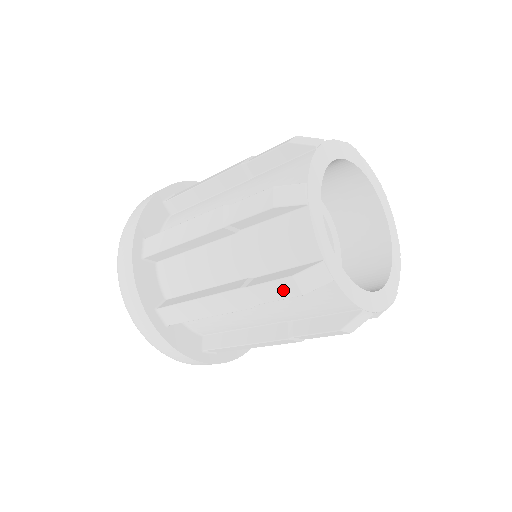
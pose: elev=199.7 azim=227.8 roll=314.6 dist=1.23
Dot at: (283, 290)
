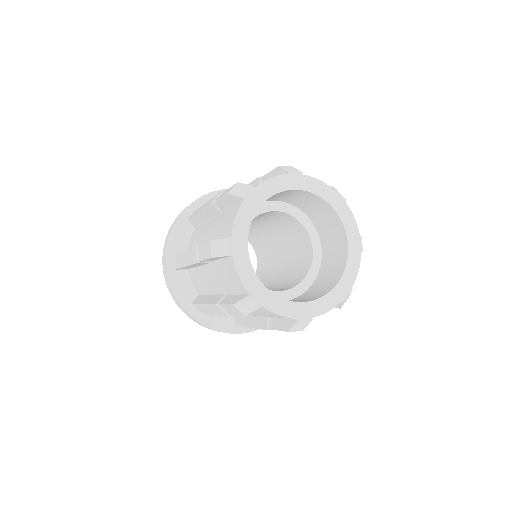
Dot at: (207, 251)
